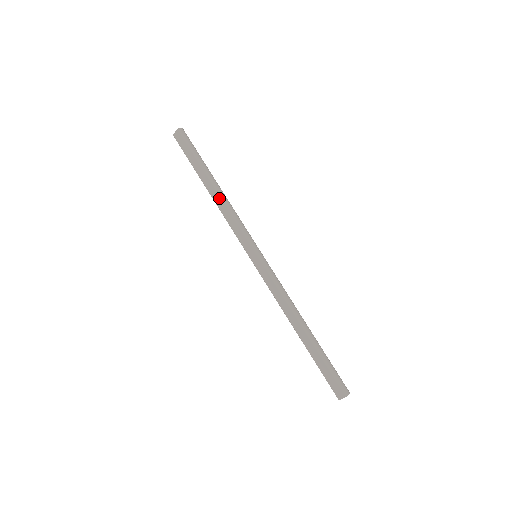
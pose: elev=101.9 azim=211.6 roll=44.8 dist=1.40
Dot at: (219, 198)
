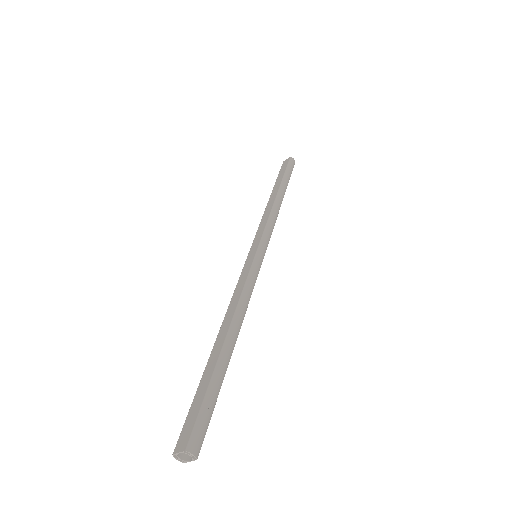
Dot at: (273, 202)
